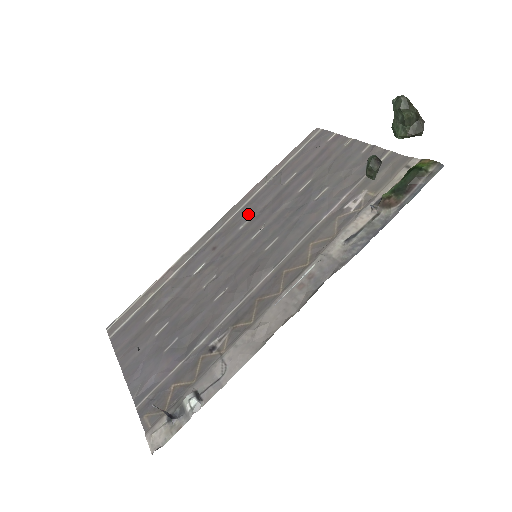
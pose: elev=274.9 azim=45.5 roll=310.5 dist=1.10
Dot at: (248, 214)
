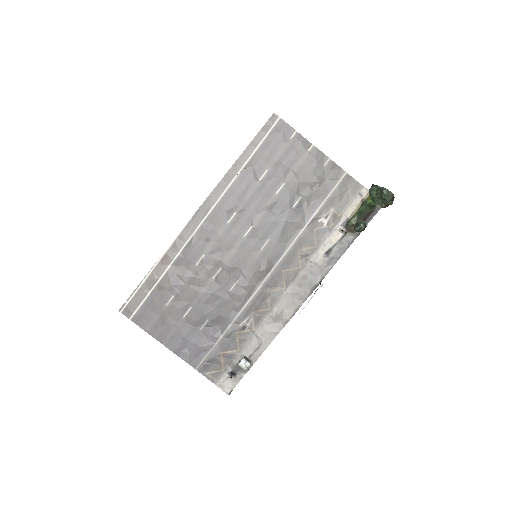
Dot at: (231, 208)
